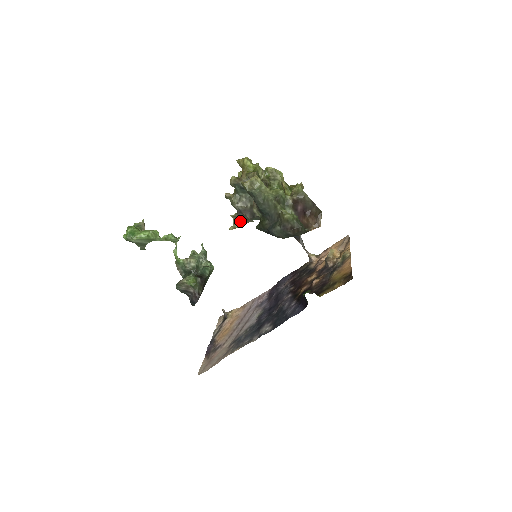
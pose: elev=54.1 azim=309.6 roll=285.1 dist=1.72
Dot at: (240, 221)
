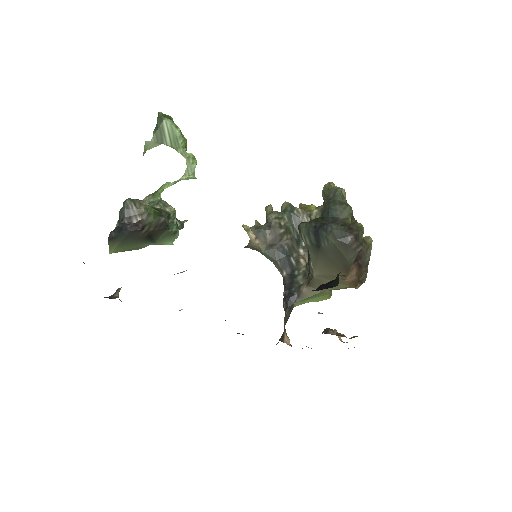
Dot at: (258, 233)
